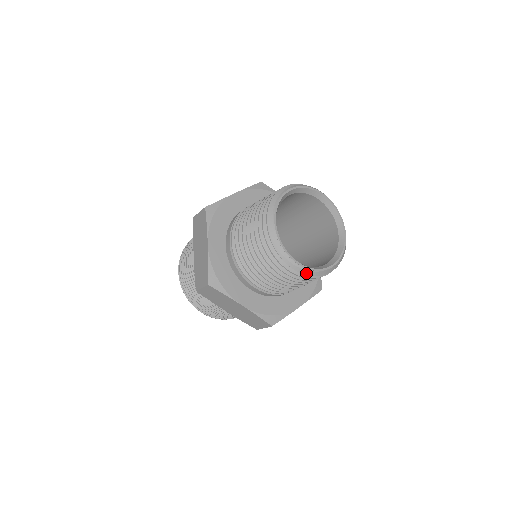
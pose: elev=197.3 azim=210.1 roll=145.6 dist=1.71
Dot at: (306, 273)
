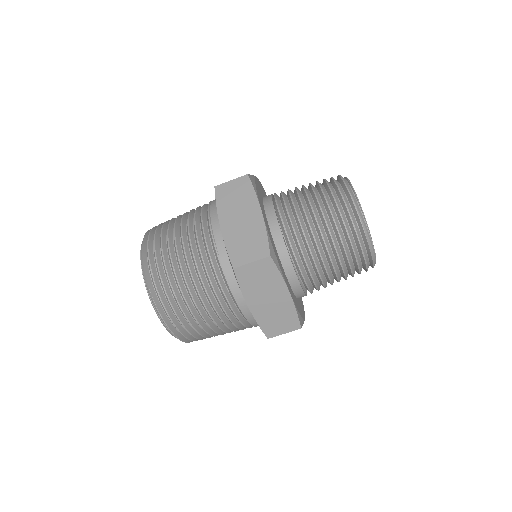
Dot at: (373, 258)
